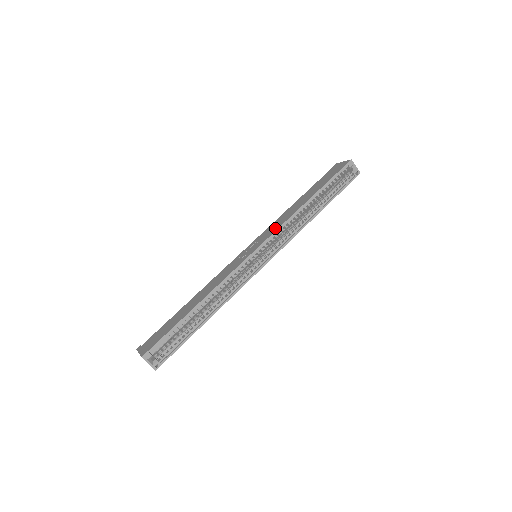
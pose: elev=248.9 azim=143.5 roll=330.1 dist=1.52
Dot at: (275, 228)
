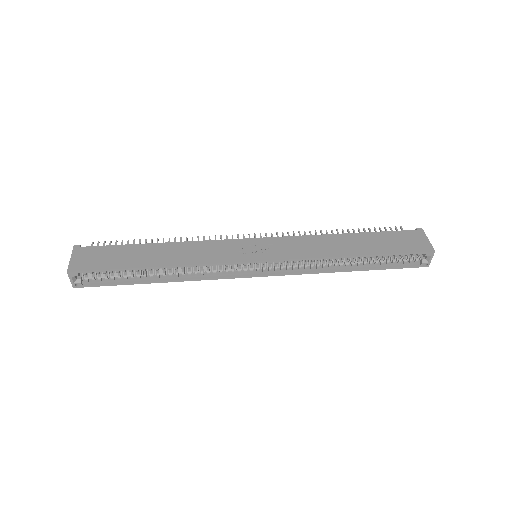
Dot at: (296, 253)
